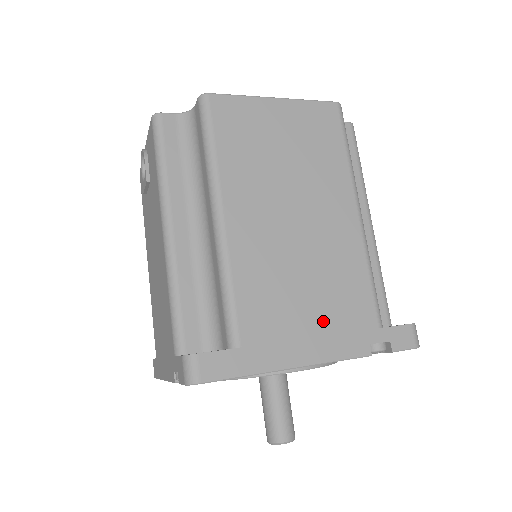
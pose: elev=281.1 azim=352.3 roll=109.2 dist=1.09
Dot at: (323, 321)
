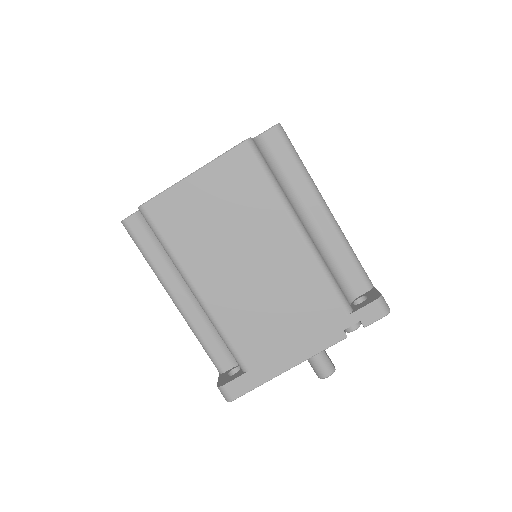
Dot at: (300, 330)
